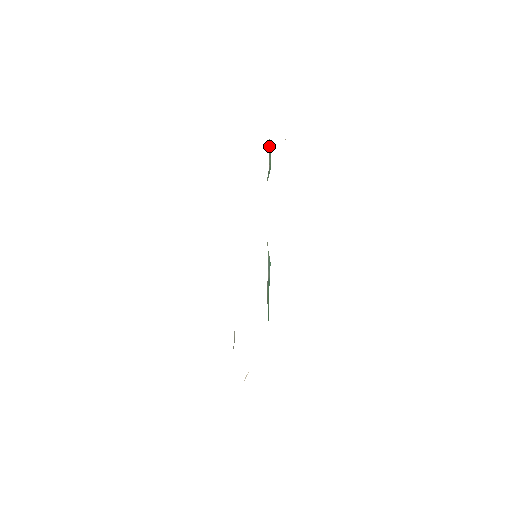
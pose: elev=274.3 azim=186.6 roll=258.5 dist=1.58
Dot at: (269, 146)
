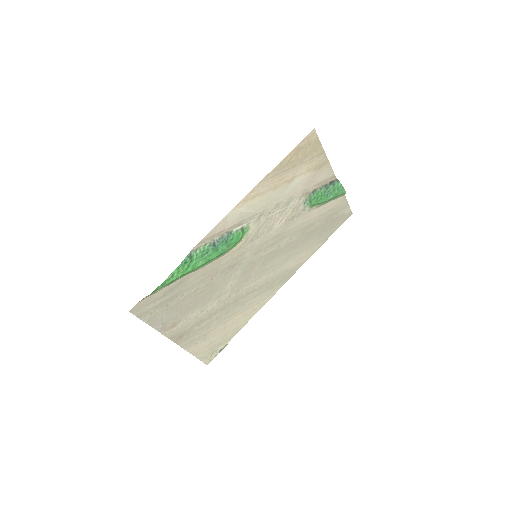
Dot at: (330, 181)
